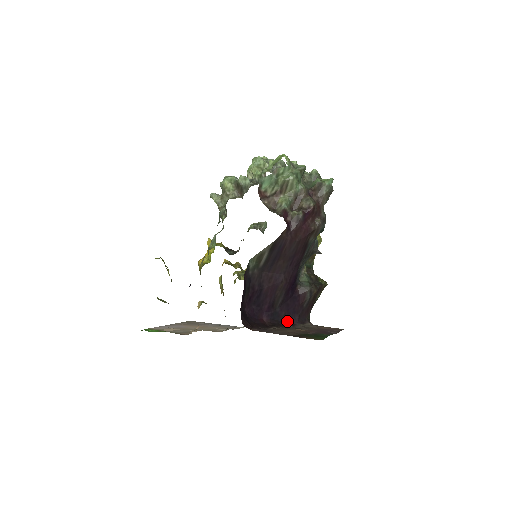
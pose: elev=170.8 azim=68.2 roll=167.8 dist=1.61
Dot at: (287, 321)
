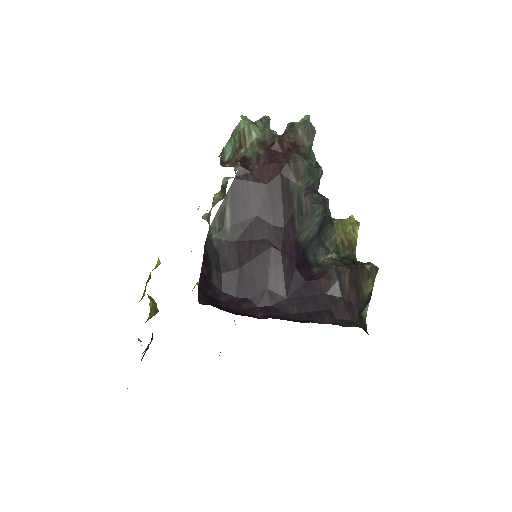
Dot at: (305, 320)
